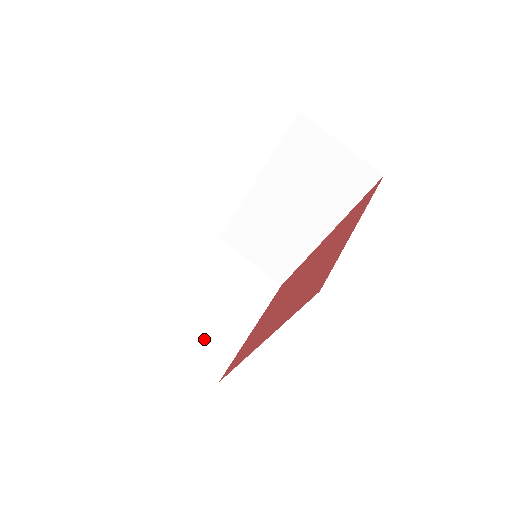
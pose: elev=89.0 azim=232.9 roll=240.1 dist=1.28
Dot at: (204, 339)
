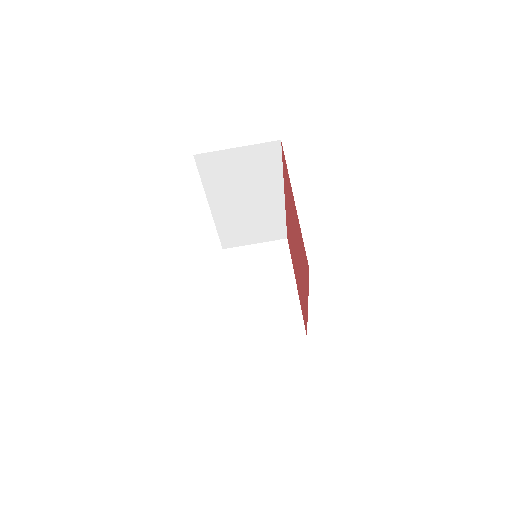
Dot at: (275, 321)
